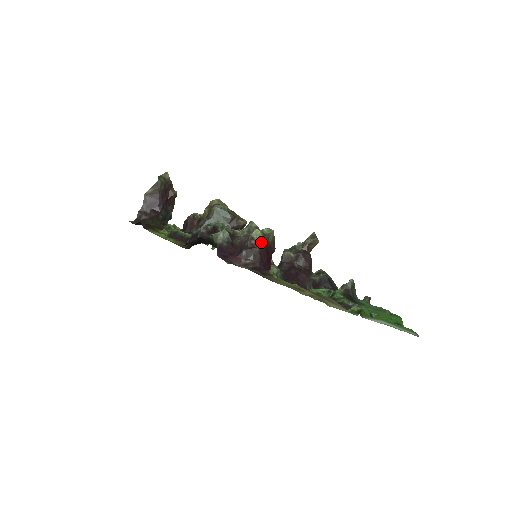
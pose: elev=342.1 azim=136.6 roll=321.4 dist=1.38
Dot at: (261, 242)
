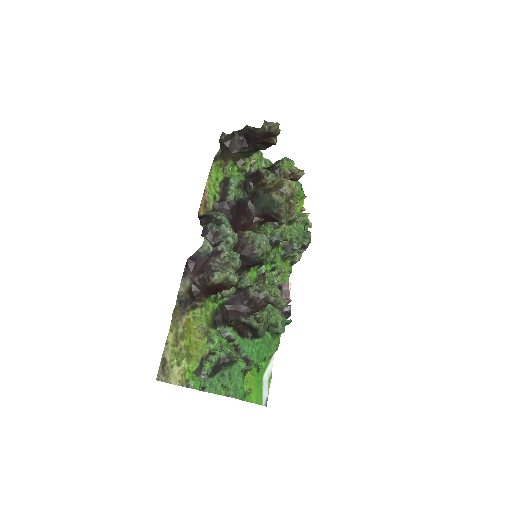
Dot at: (216, 283)
